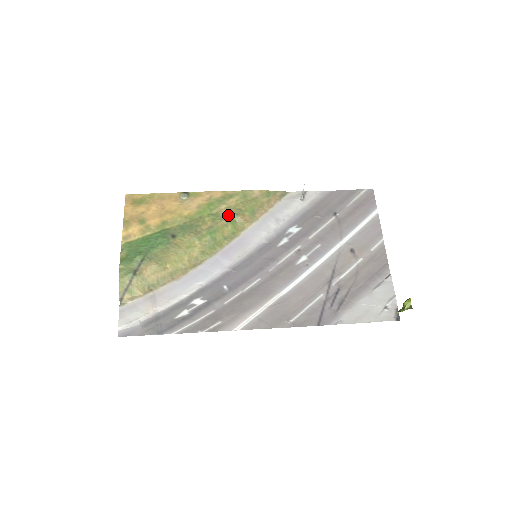
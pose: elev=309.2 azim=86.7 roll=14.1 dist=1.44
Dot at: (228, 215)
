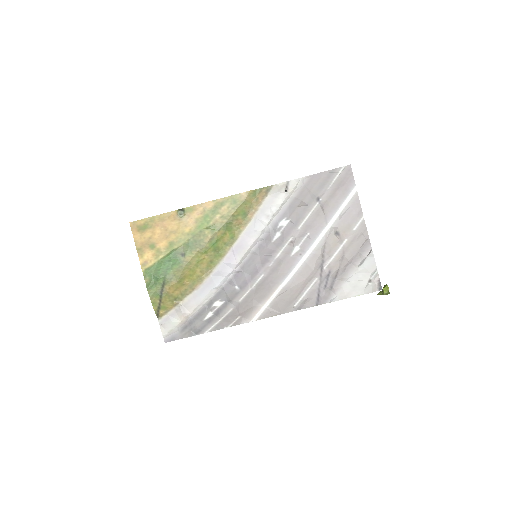
Dot at: (224, 224)
